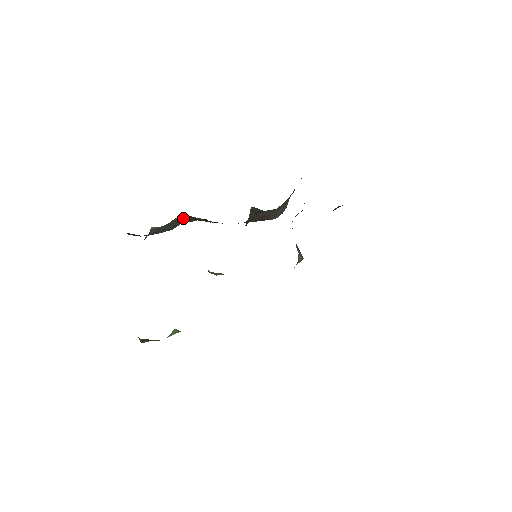
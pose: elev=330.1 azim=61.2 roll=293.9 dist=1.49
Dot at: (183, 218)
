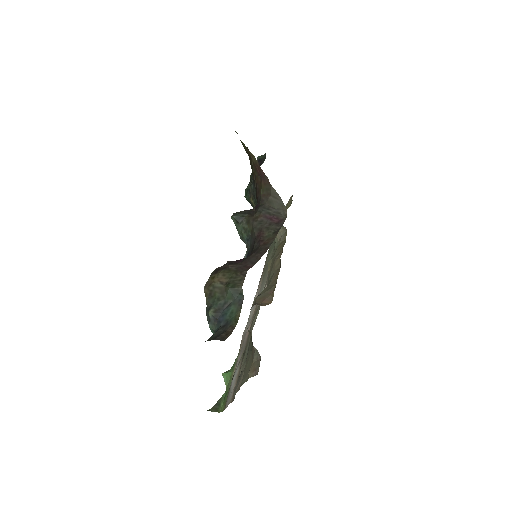
Dot at: (224, 278)
